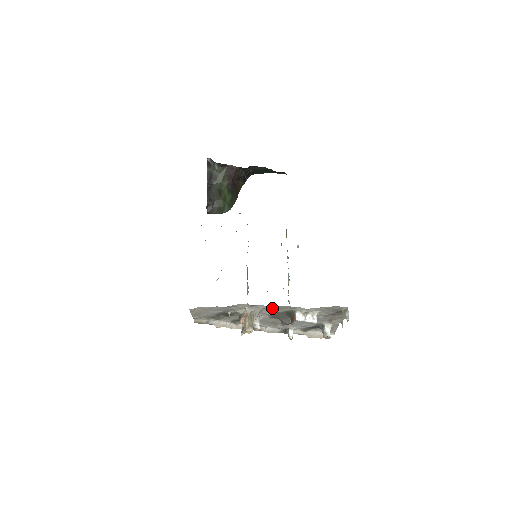
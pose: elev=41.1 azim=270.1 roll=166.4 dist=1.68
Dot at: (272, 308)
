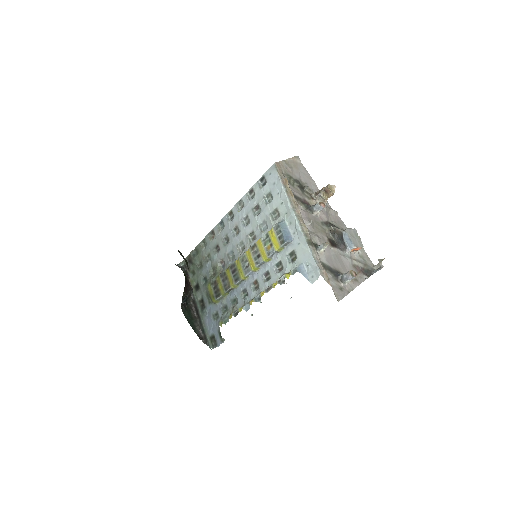
Dot at: (334, 217)
